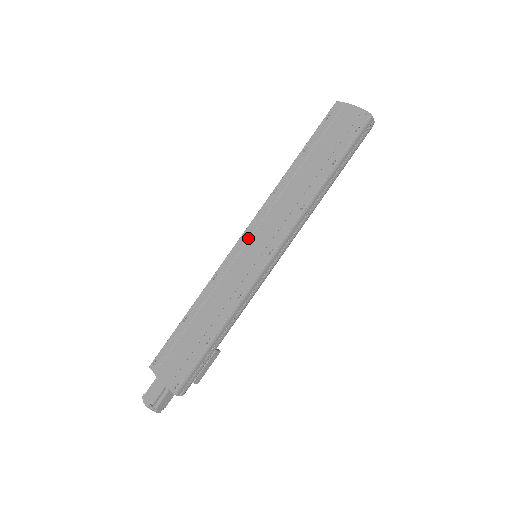
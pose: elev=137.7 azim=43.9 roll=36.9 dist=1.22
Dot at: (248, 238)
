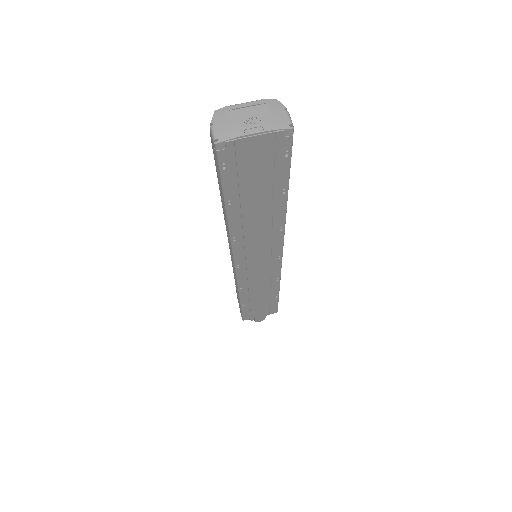
Dot at: (245, 266)
